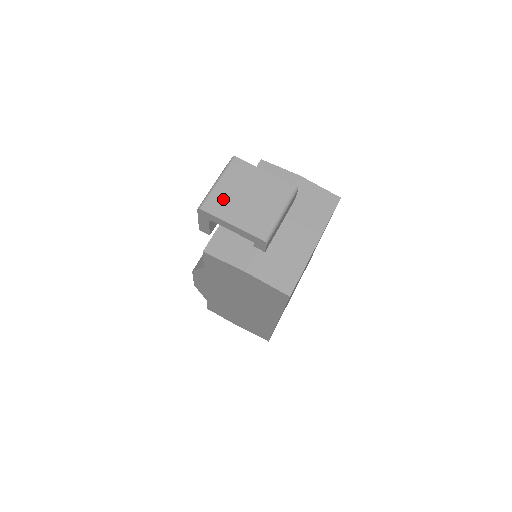
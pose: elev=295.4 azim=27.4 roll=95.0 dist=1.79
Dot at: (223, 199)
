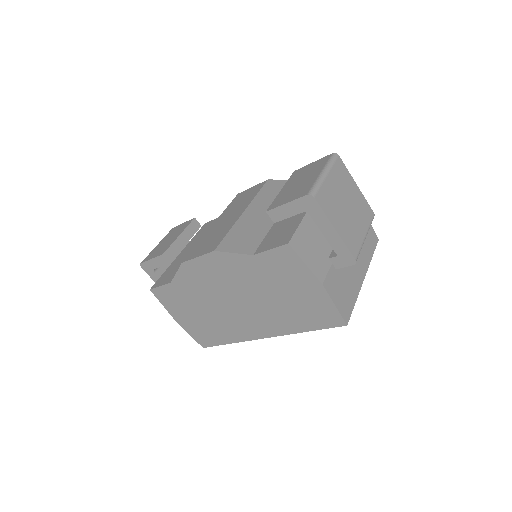
Dot at: (330, 196)
